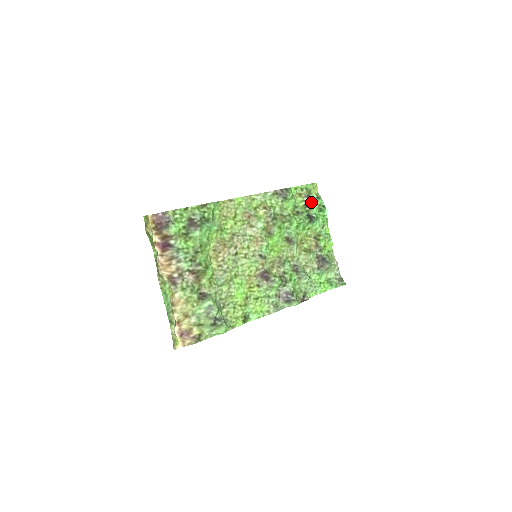
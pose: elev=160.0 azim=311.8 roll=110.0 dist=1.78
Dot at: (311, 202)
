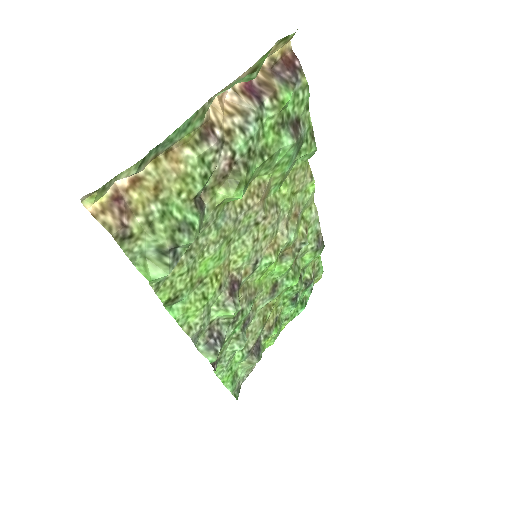
Dot at: (309, 285)
